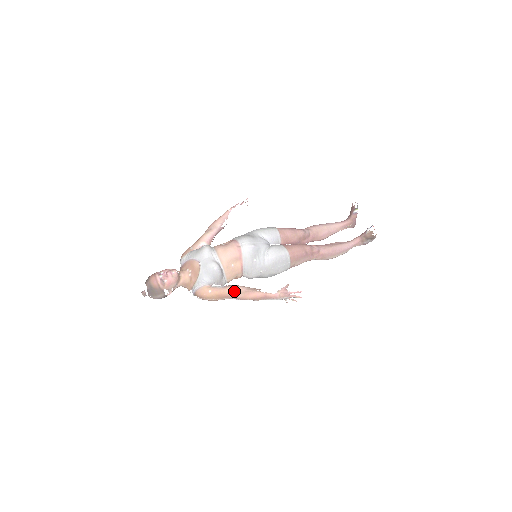
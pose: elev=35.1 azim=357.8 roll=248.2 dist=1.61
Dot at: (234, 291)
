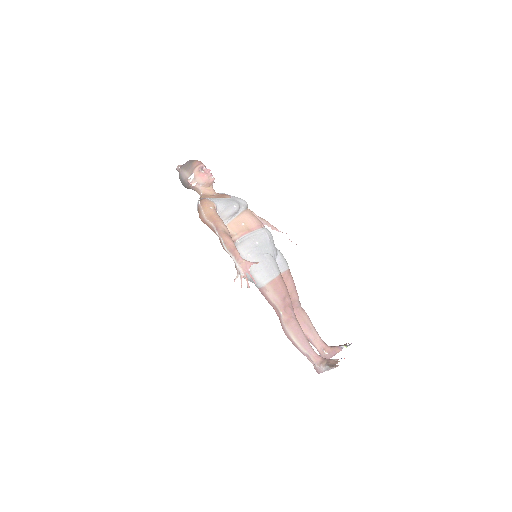
Dot at: (223, 225)
